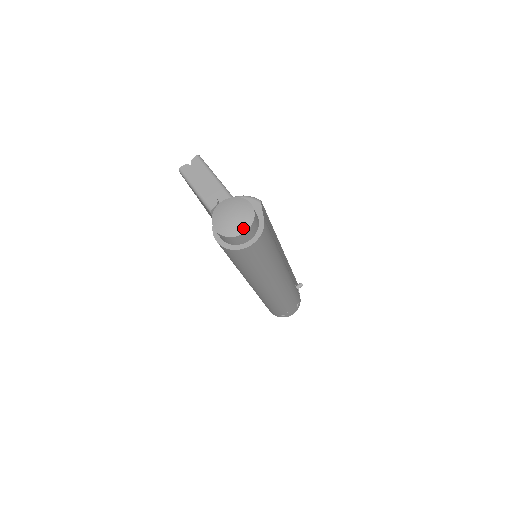
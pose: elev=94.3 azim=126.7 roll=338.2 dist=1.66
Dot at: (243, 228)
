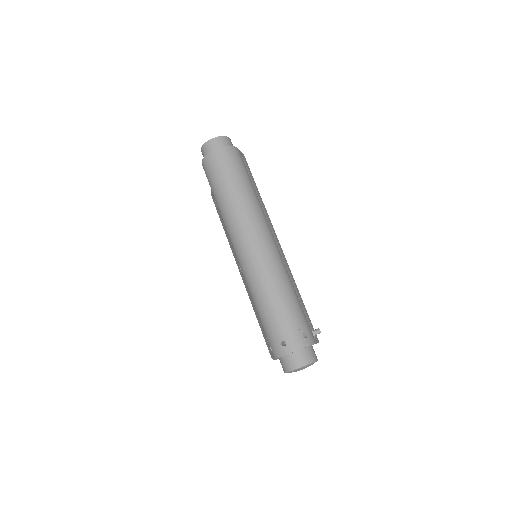
Dot at: (216, 138)
